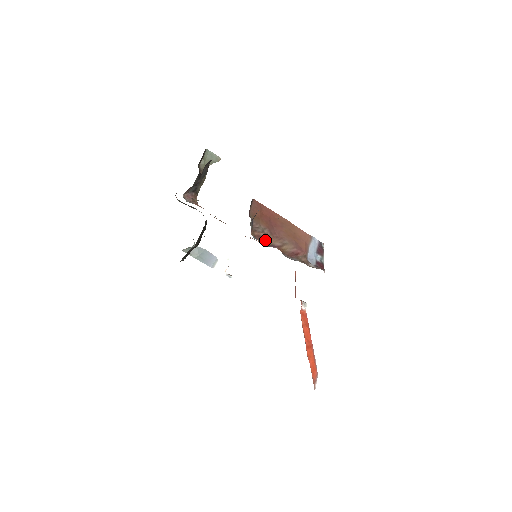
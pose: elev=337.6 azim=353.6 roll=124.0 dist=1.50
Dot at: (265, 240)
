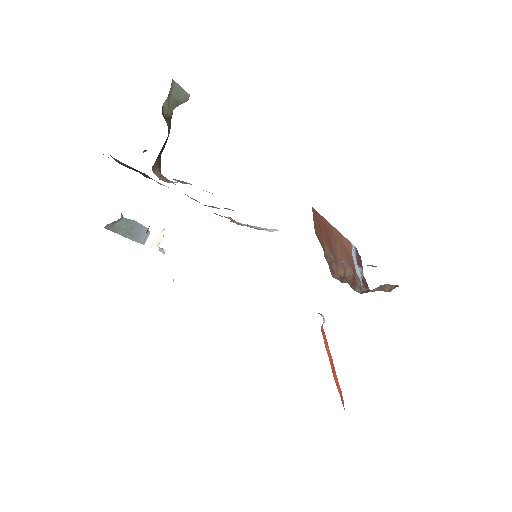
Dot at: (335, 273)
